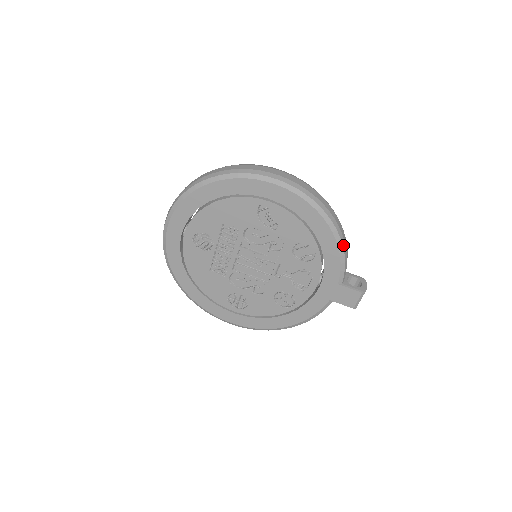
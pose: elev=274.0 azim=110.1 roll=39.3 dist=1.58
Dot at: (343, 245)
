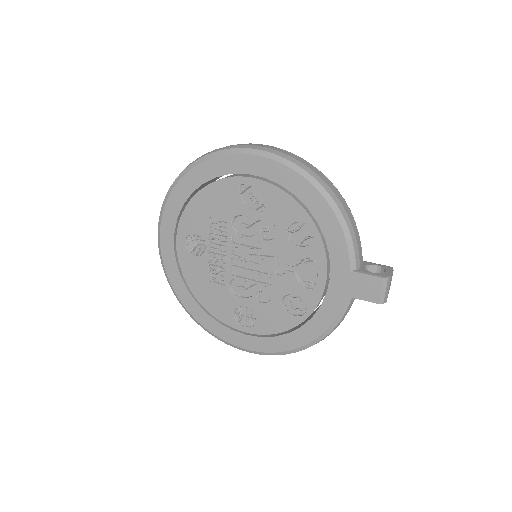
Dot at: (344, 215)
